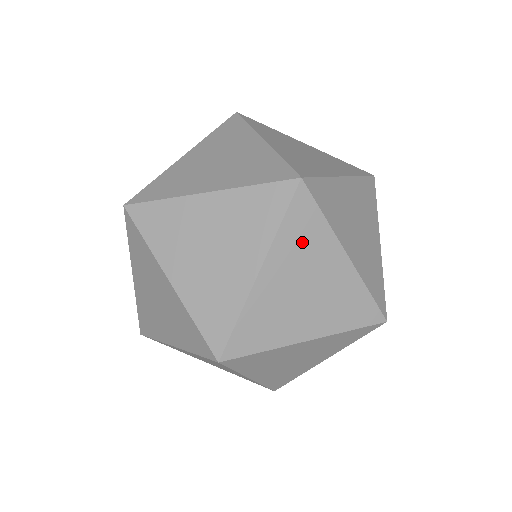
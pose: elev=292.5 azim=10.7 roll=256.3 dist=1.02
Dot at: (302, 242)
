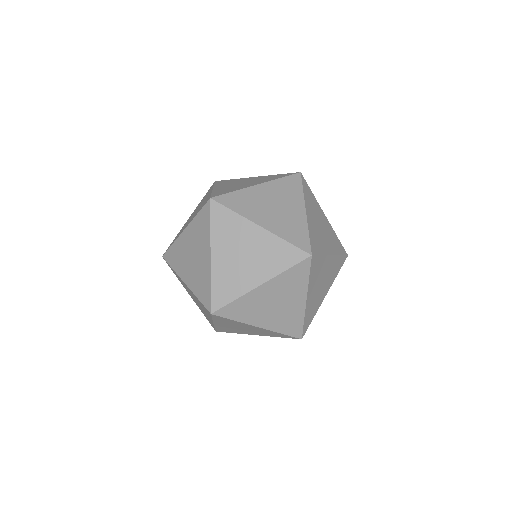
Dot at: (311, 202)
